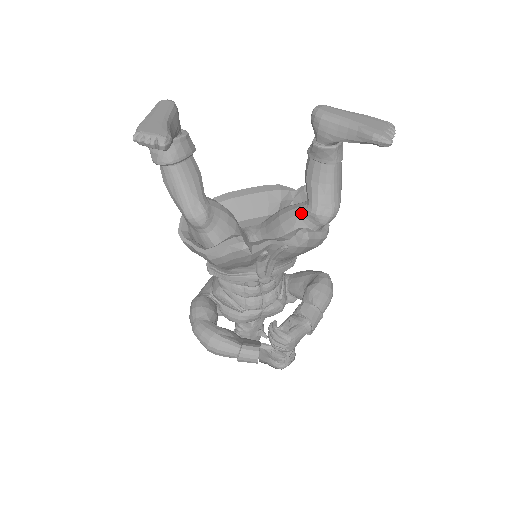
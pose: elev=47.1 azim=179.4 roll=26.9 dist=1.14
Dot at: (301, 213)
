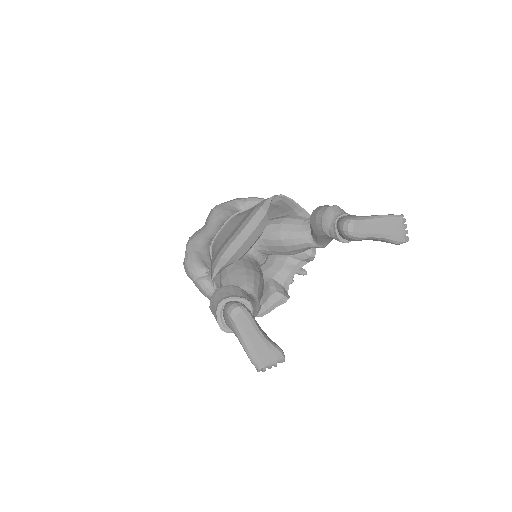
Dot at: (310, 247)
